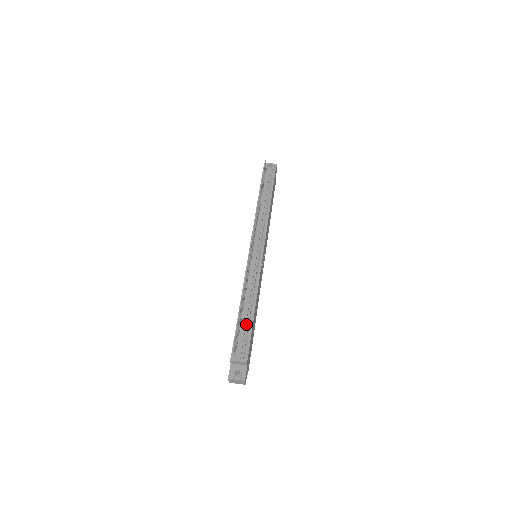
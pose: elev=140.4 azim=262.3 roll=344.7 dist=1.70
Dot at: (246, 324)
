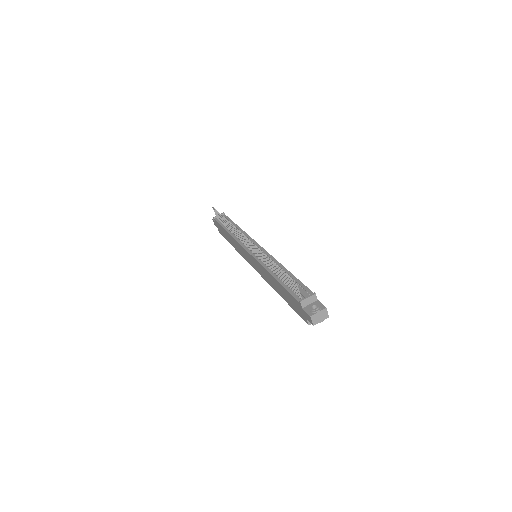
Dot at: occluded
